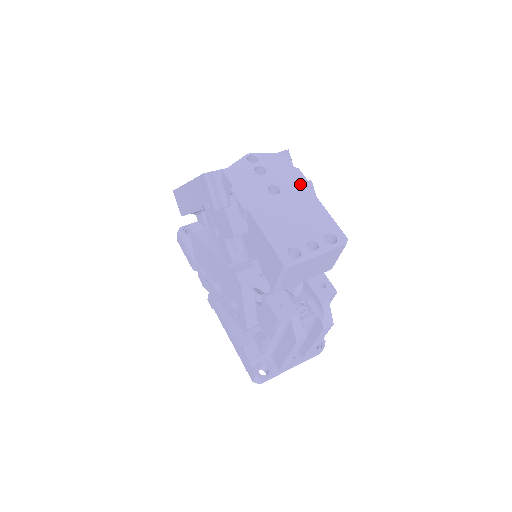
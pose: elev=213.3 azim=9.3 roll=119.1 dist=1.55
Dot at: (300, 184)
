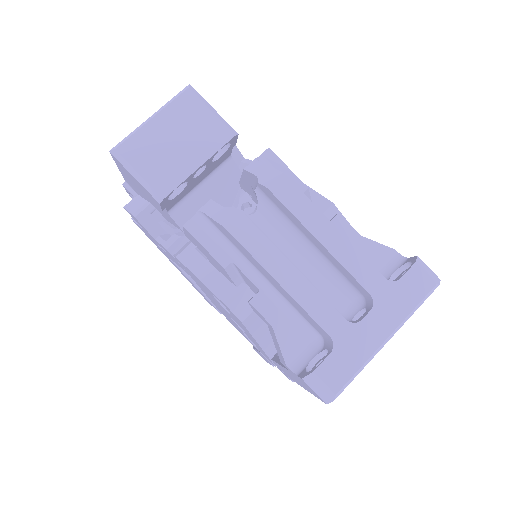
Dot at: occluded
